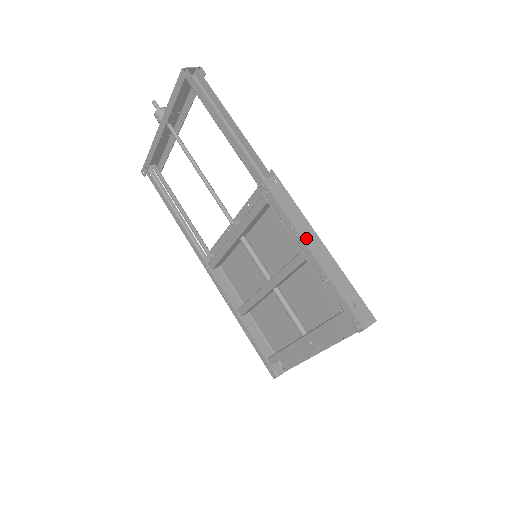
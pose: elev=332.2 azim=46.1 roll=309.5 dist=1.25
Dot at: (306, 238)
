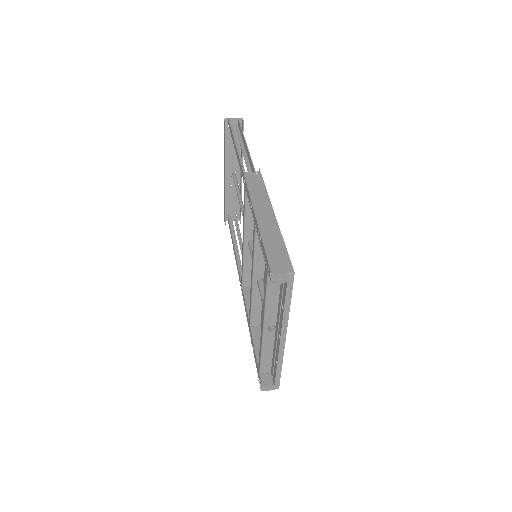
Dot at: (257, 208)
